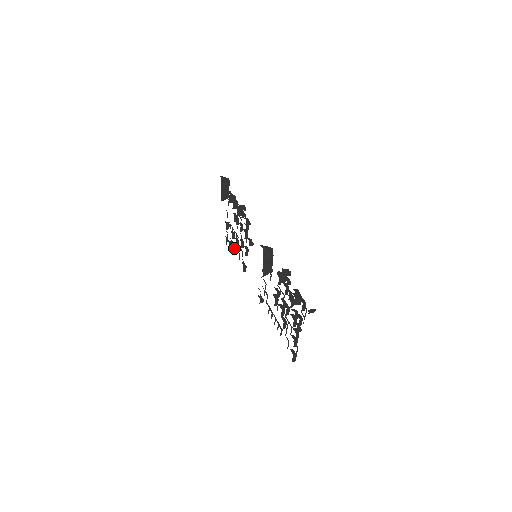
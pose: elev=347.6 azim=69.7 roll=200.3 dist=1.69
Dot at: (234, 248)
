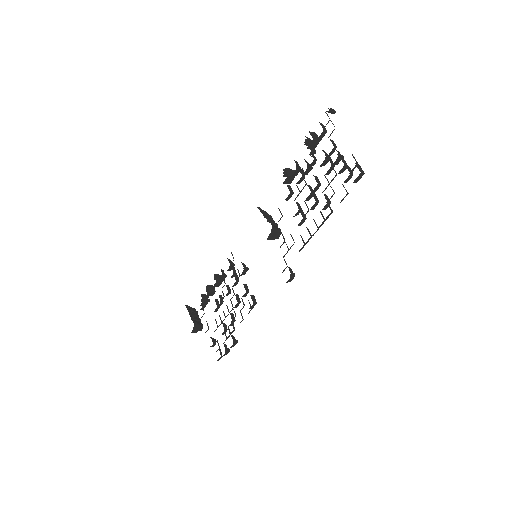
Dot at: (232, 336)
